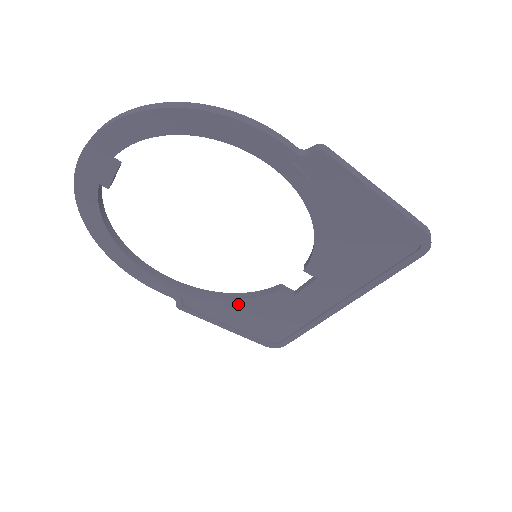
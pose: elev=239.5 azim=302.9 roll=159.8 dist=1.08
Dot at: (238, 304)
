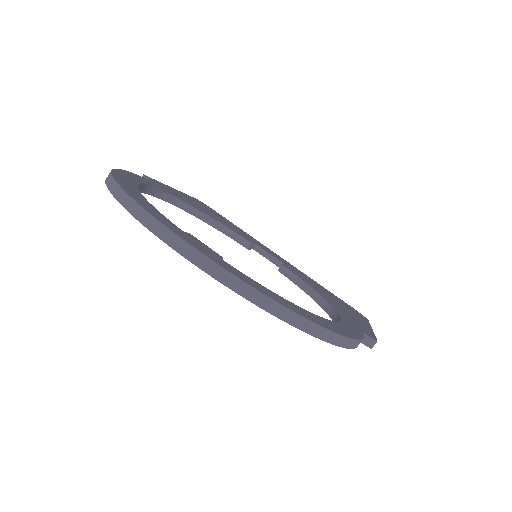
Dot at: occluded
